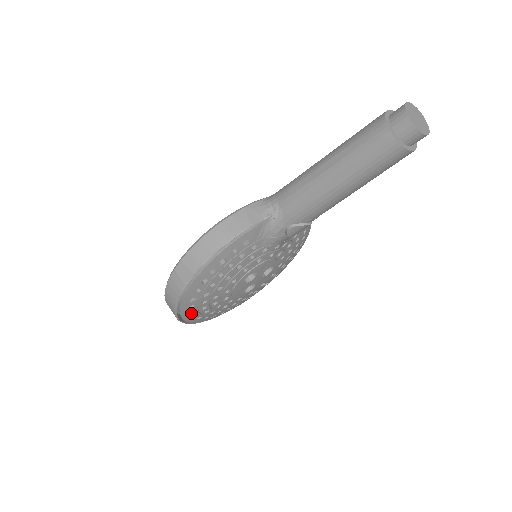
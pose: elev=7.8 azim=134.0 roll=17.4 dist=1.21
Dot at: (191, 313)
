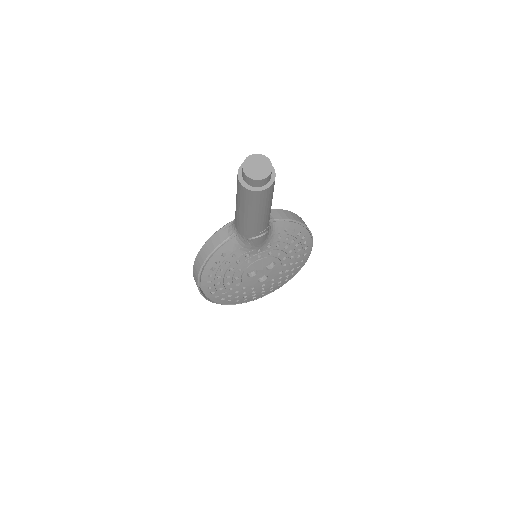
Dot at: (223, 299)
